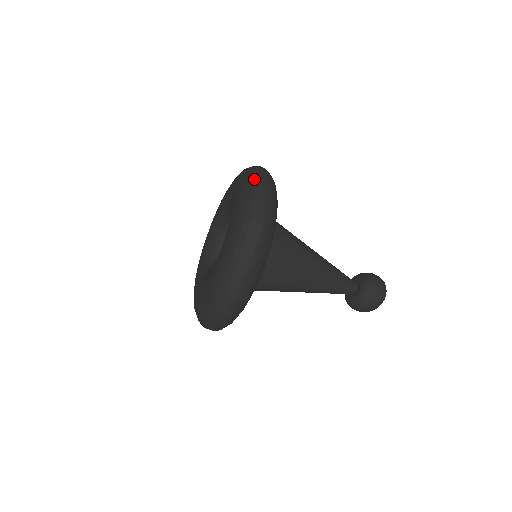
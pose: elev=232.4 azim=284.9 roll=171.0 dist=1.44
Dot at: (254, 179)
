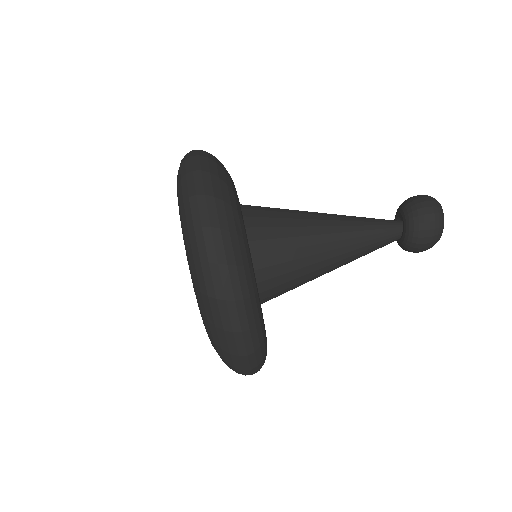
Dot at: occluded
